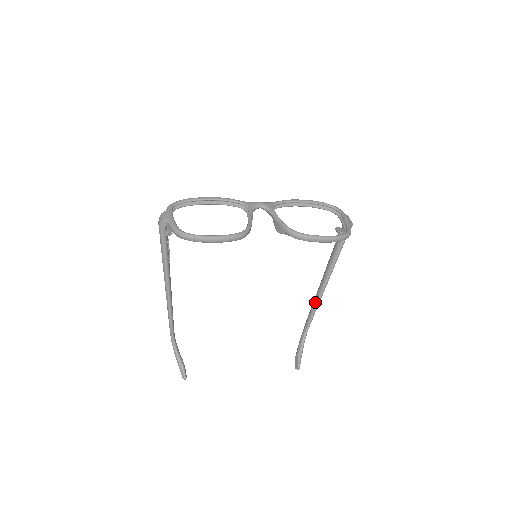
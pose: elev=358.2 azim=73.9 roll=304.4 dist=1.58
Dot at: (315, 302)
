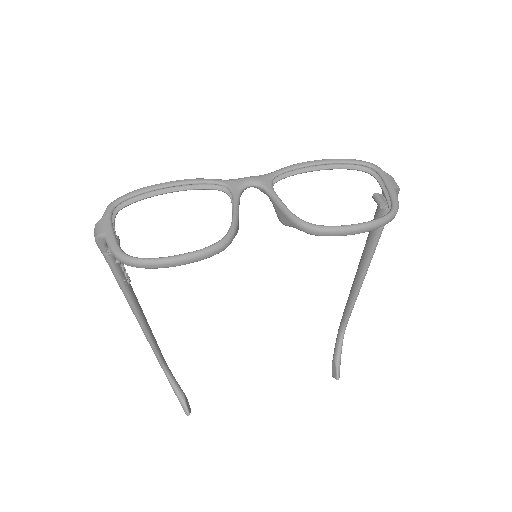
Dot at: (352, 295)
